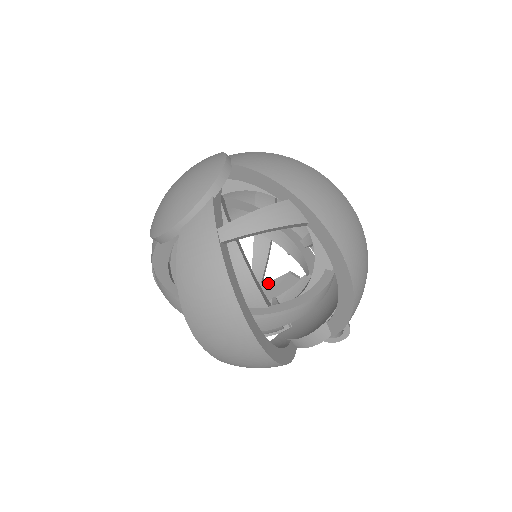
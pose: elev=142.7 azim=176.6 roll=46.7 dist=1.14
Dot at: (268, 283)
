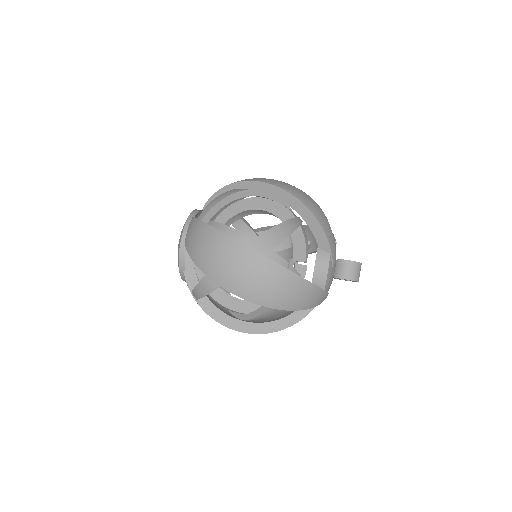
Dot at: occluded
